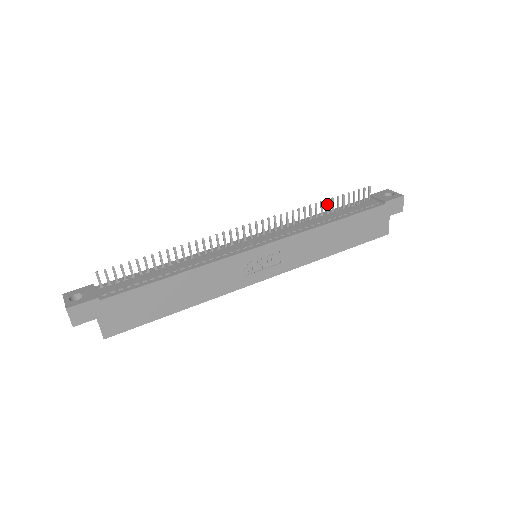
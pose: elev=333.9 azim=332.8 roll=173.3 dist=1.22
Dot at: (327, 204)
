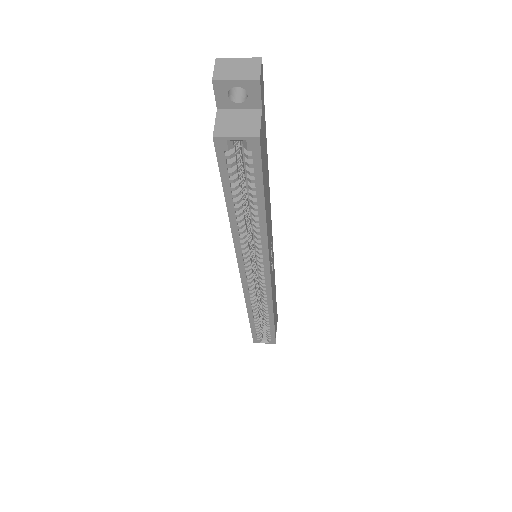
Dot at: occluded
